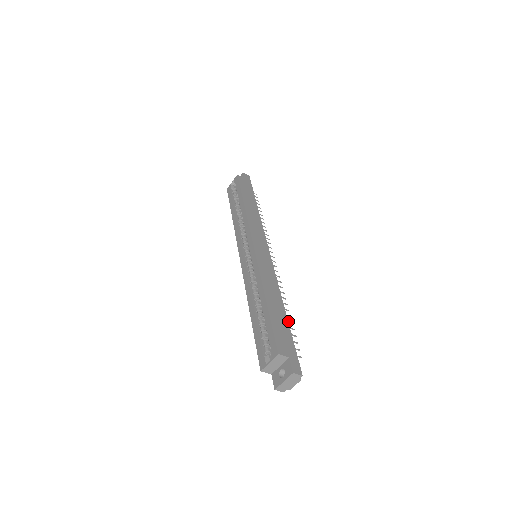
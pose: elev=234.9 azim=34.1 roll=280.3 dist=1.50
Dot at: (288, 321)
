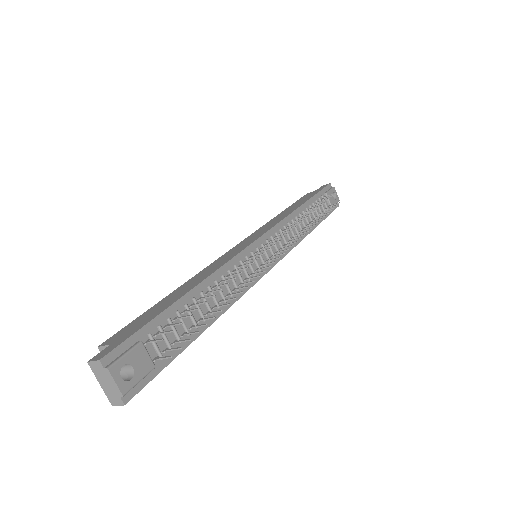
Dot at: (200, 303)
